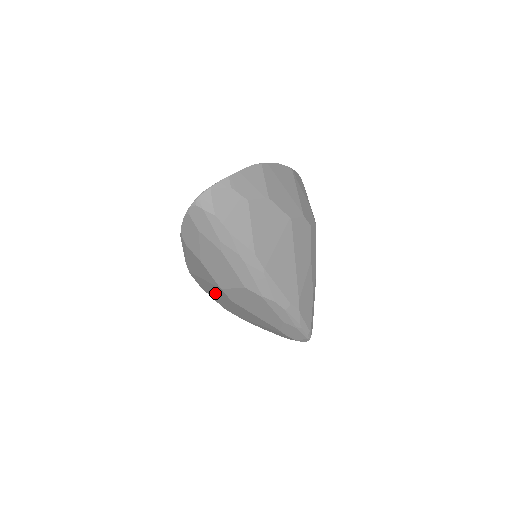
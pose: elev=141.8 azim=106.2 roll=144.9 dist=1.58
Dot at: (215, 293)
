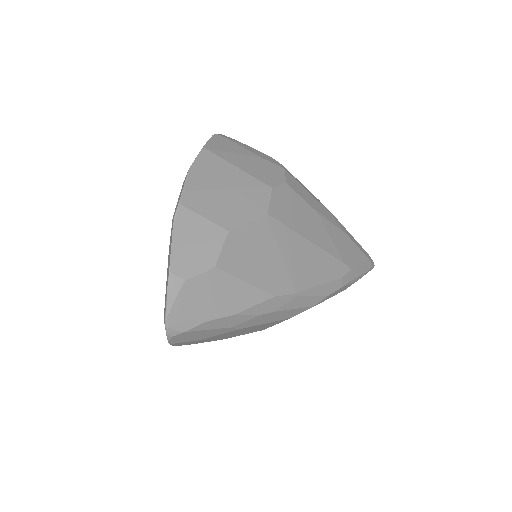
Dot at: occluded
